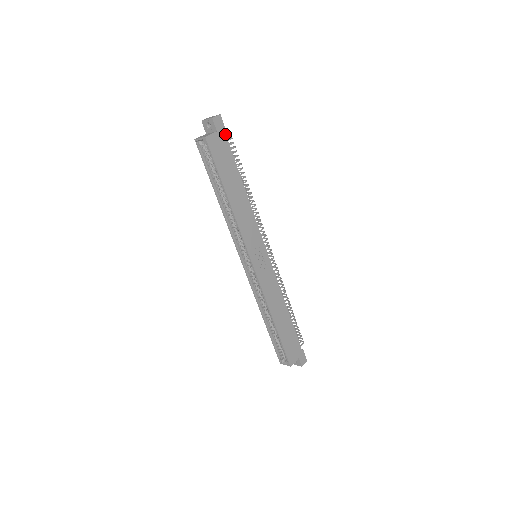
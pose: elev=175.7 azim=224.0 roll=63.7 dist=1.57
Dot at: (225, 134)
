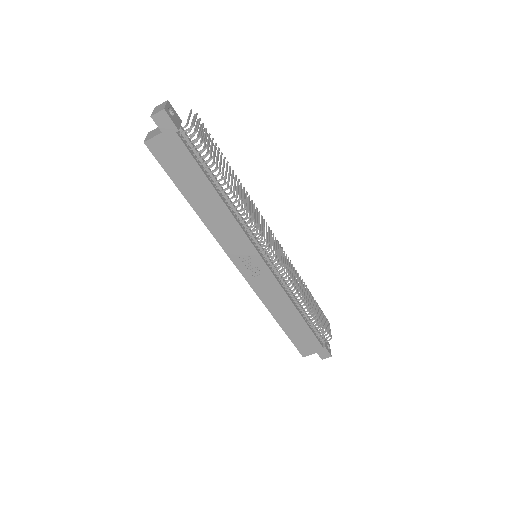
Dot at: (177, 133)
